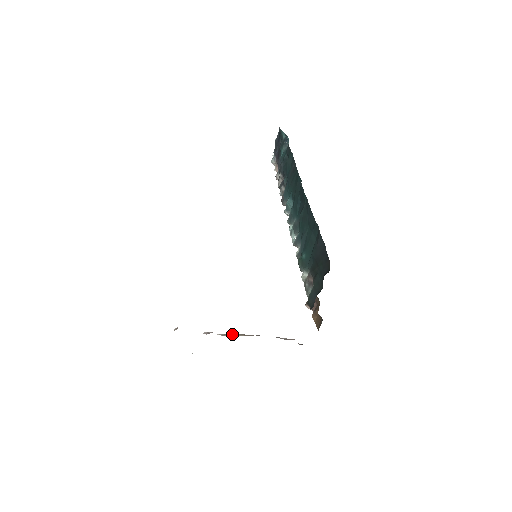
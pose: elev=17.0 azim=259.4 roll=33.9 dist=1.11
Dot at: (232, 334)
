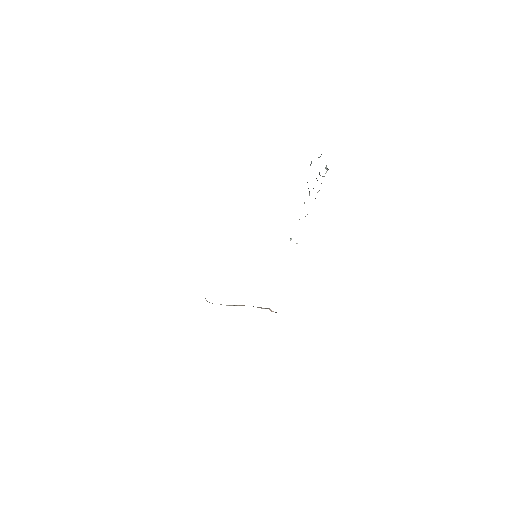
Dot at: (235, 305)
